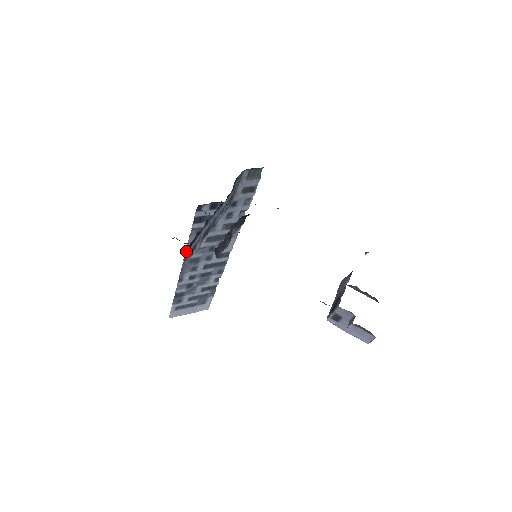
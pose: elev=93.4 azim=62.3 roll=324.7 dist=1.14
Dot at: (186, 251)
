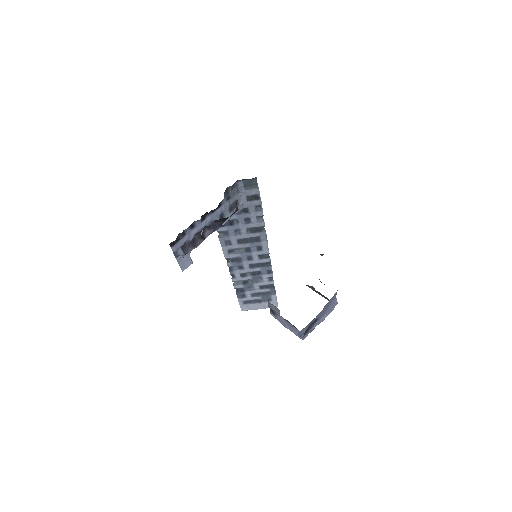
Dot at: (171, 248)
